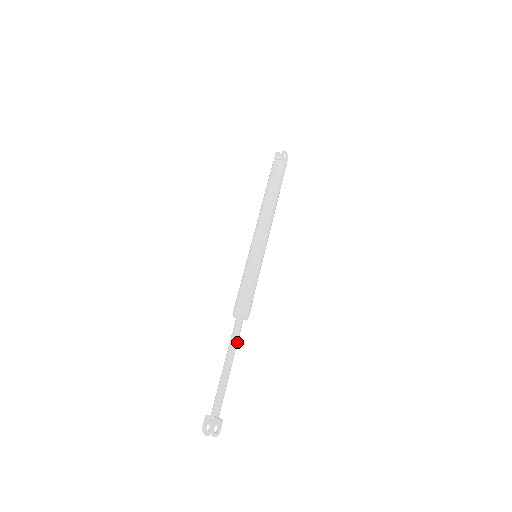
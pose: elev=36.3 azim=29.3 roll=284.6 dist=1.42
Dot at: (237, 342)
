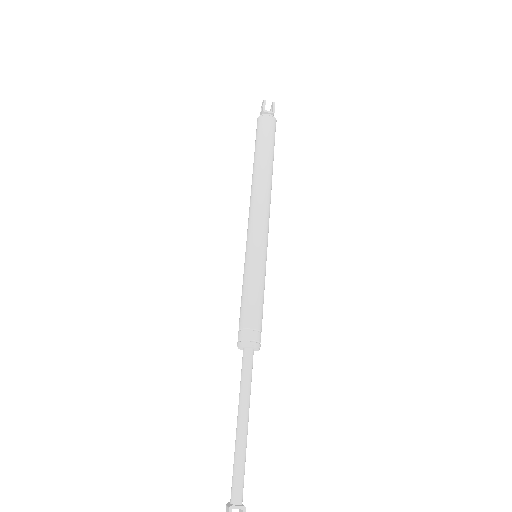
Dot at: (250, 387)
